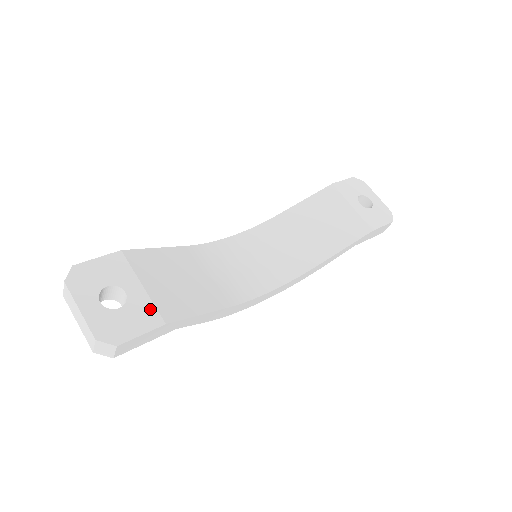
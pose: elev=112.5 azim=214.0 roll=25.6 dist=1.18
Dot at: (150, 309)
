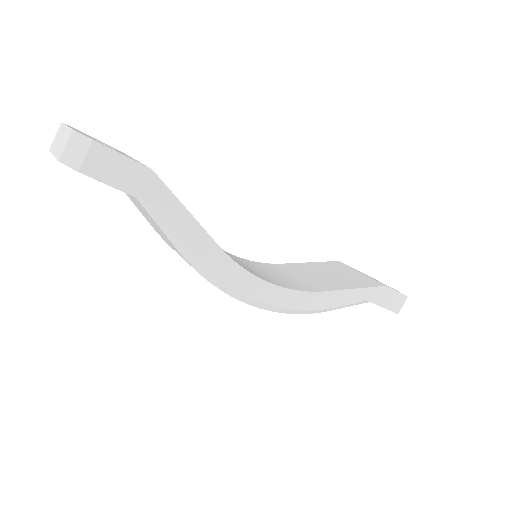
Dot at: occluded
